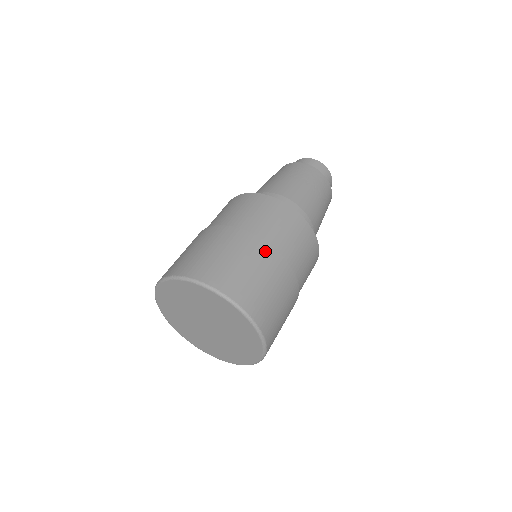
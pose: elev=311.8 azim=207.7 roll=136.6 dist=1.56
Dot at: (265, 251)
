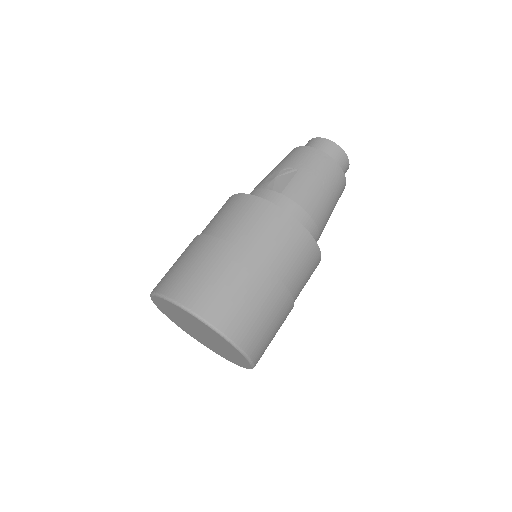
Dot at: (286, 302)
